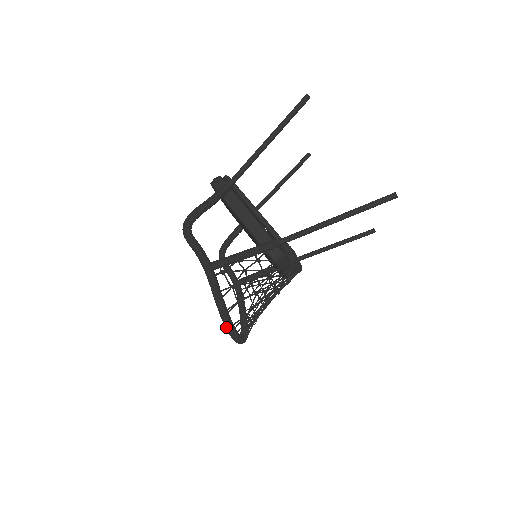
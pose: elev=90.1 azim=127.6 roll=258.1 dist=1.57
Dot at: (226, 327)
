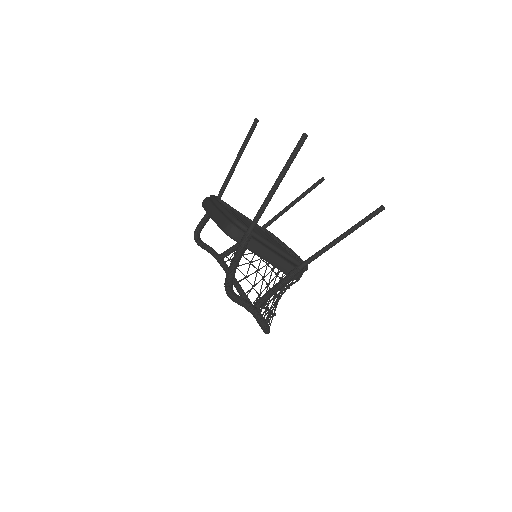
Dot at: occluded
